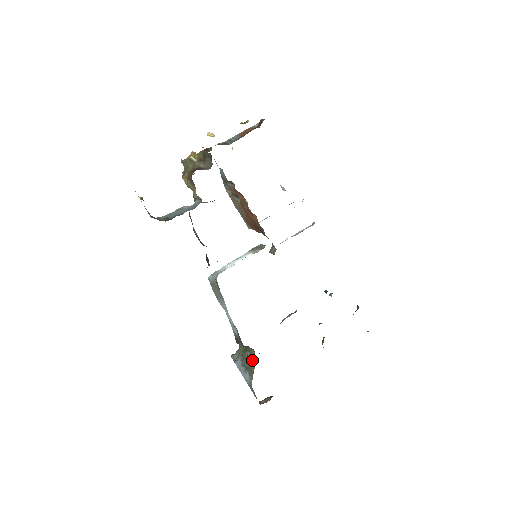
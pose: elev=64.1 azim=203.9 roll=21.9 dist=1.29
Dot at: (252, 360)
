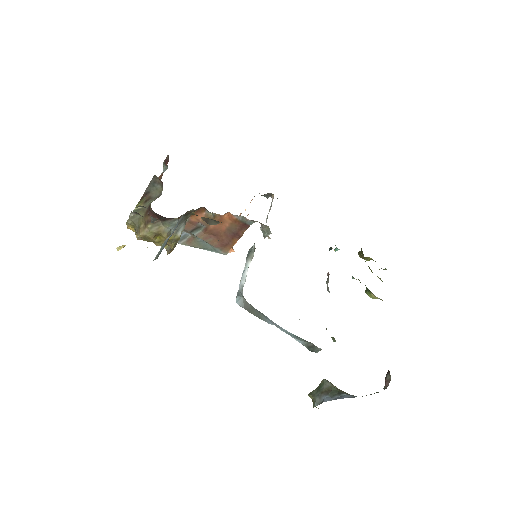
Dot at: (334, 387)
